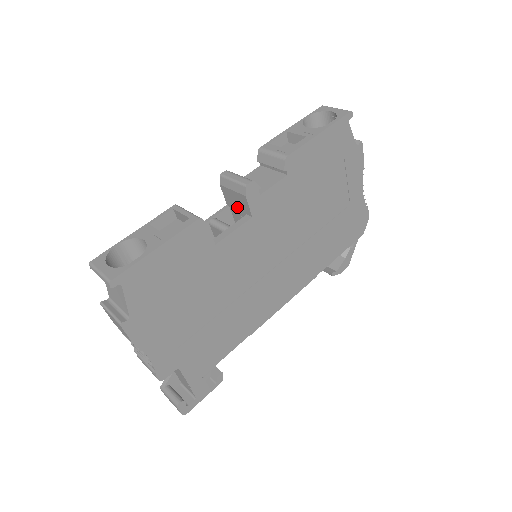
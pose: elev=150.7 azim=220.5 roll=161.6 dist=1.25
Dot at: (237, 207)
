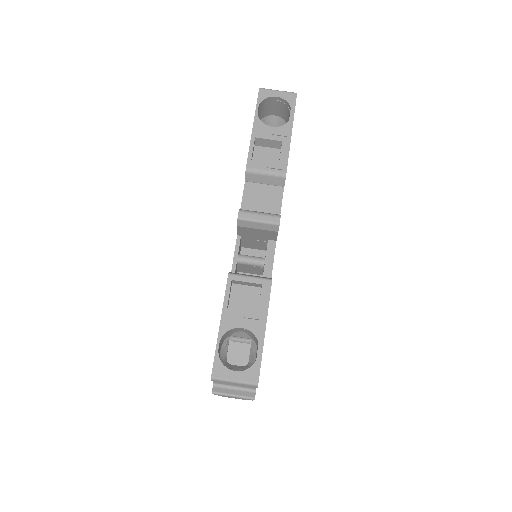
Dot at: (255, 236)
